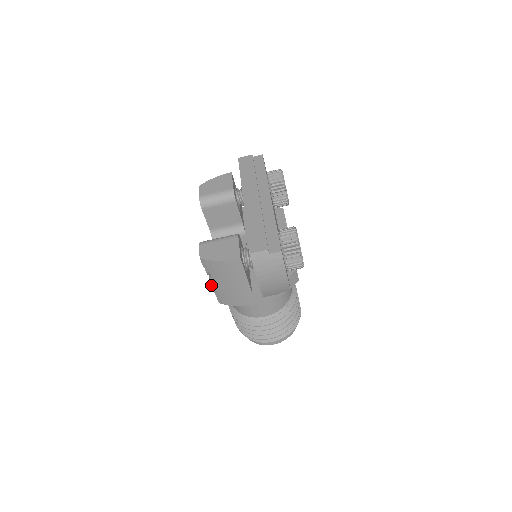
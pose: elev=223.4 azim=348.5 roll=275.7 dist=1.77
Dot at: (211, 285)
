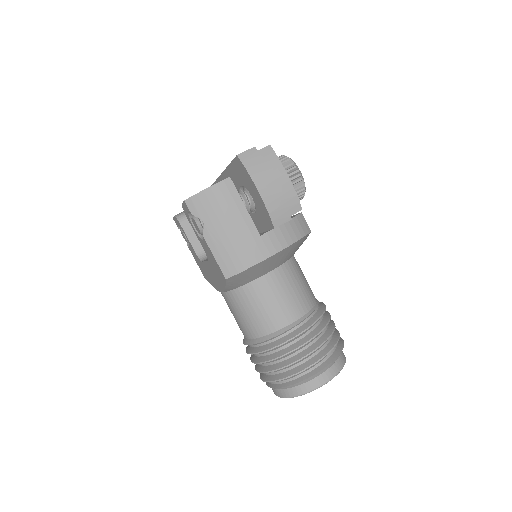
Dot at: (208, 246)
